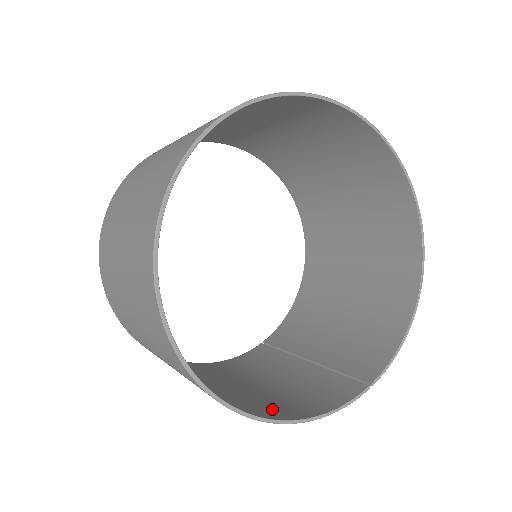
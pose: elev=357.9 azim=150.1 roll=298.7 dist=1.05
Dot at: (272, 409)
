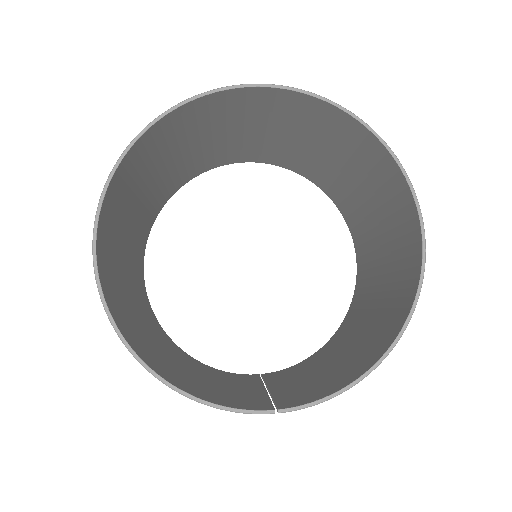
Dot at: (169, 374)
